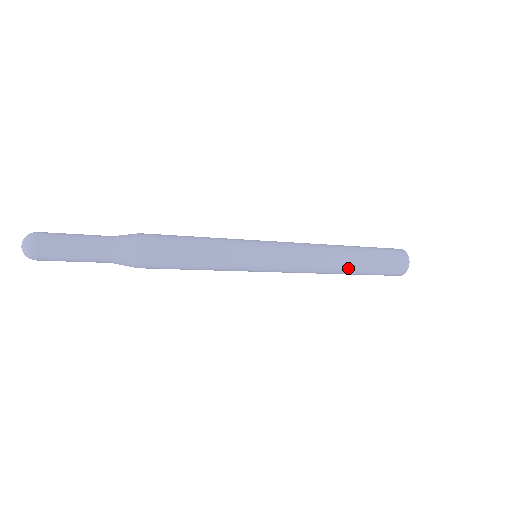
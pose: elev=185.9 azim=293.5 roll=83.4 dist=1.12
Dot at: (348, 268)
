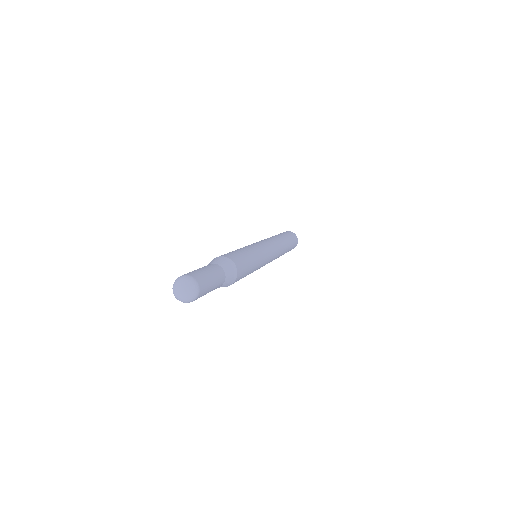
Dot at: (286, 249)
